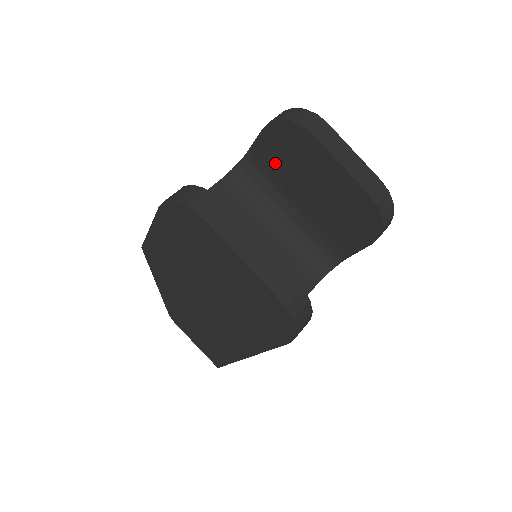
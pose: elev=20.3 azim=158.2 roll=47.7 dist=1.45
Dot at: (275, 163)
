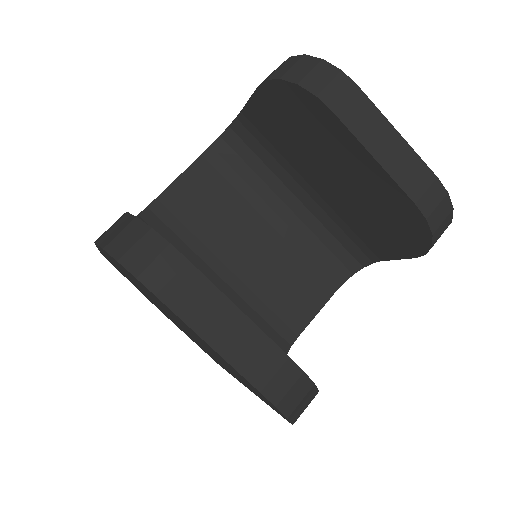
Dot at: (279, 135)
